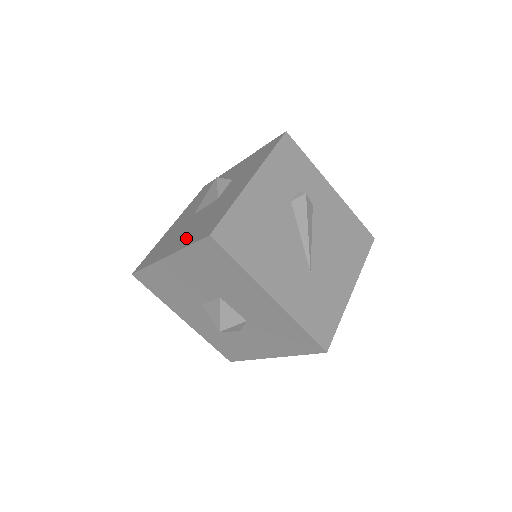
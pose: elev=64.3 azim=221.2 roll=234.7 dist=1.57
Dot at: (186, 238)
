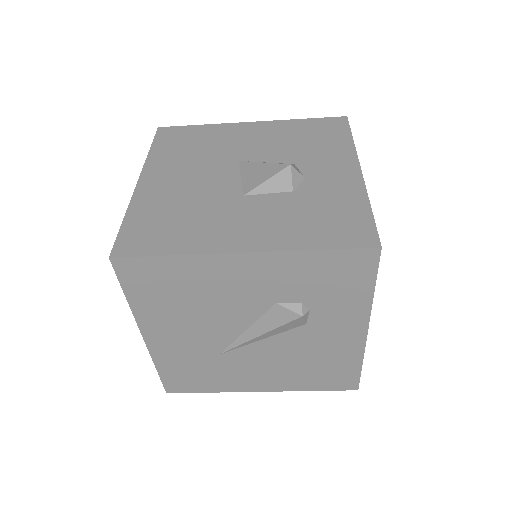
Dot at: (157, 197)
